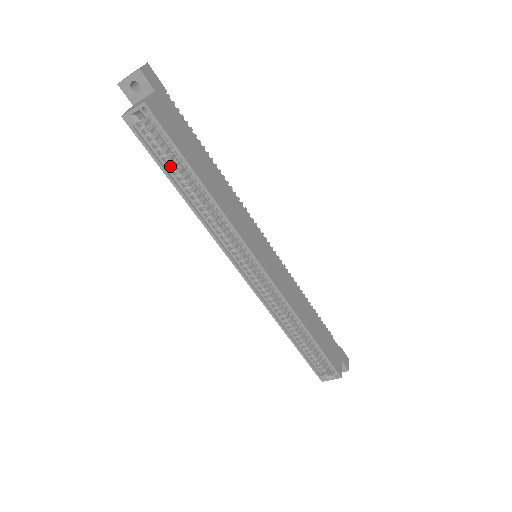
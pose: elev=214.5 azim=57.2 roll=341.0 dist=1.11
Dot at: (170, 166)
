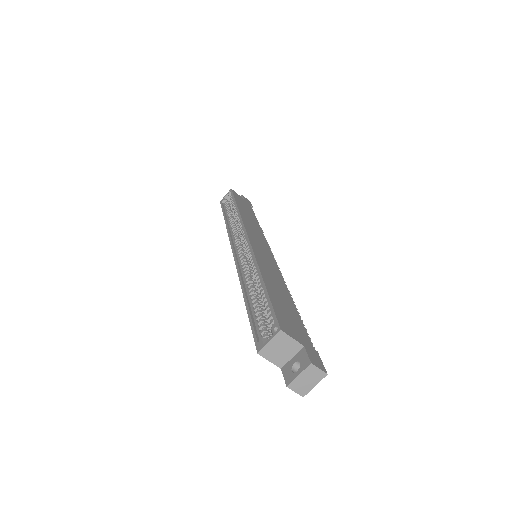
Dot at: occluded
